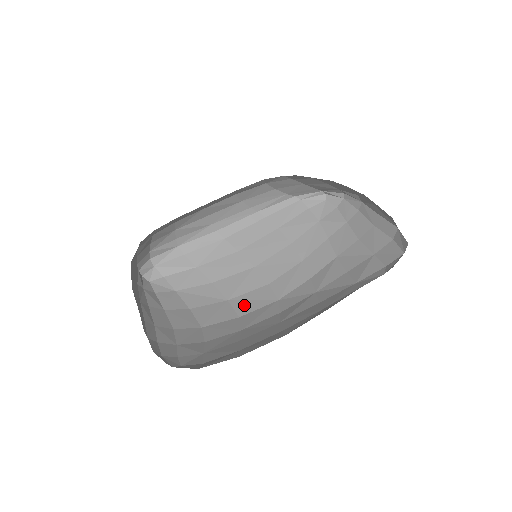
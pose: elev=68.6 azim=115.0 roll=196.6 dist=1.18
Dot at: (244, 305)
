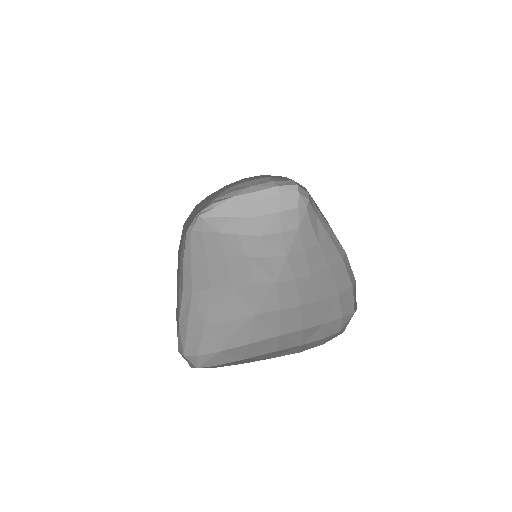
Dot at: (268, 304)
